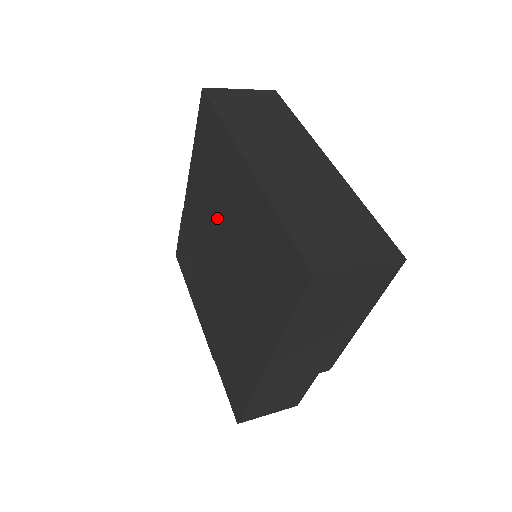
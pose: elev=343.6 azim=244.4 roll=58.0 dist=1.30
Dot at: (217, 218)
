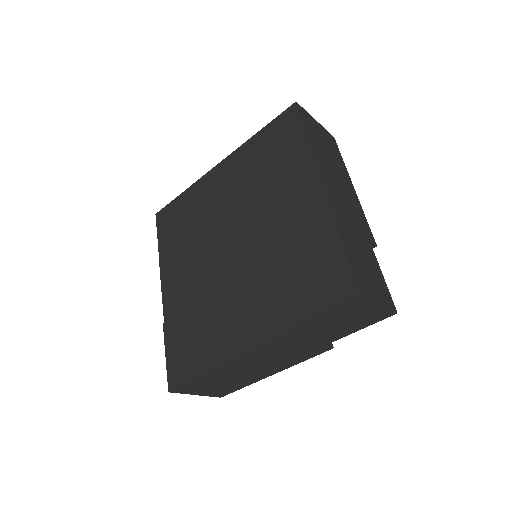
Dot at: (211, 232)
